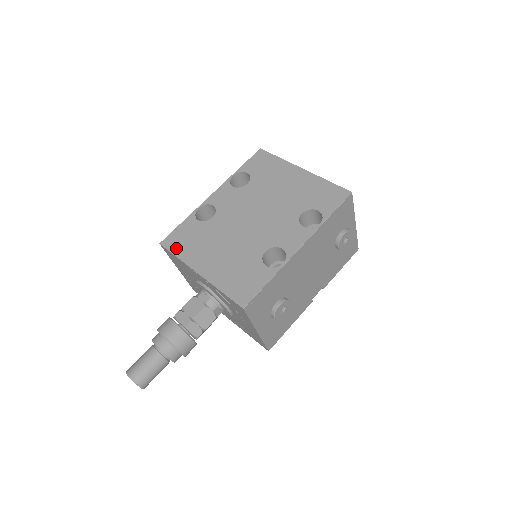
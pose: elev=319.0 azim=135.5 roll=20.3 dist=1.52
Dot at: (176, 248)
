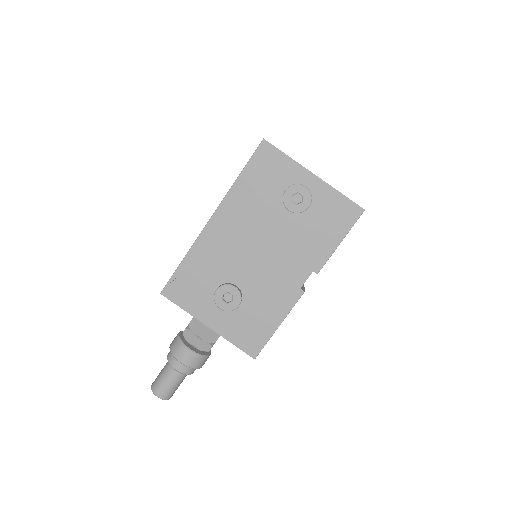
Dot at: occluded
